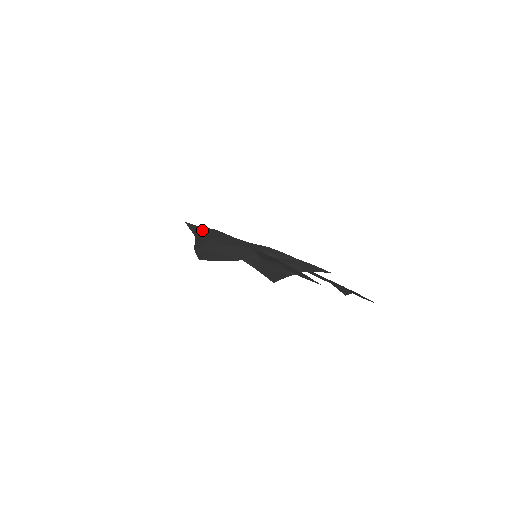
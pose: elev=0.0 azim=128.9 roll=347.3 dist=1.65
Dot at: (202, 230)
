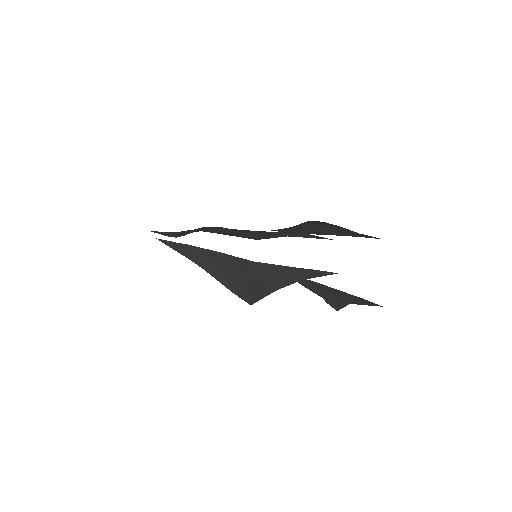
Dot at: occluded
